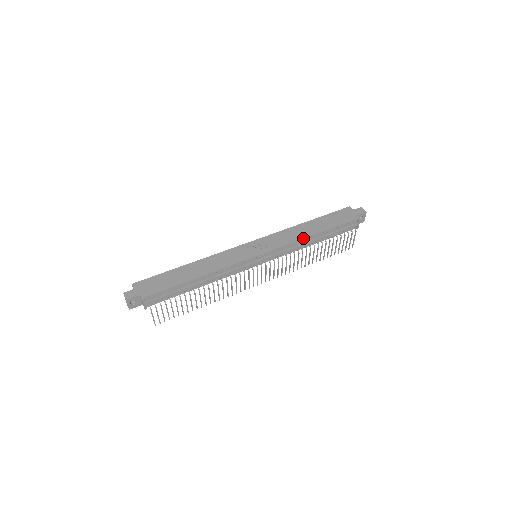
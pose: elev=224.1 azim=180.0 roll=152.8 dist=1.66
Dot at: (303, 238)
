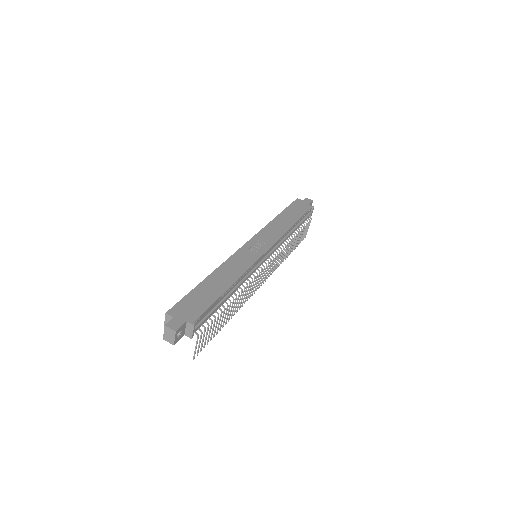
Dot at: (287, 230)
